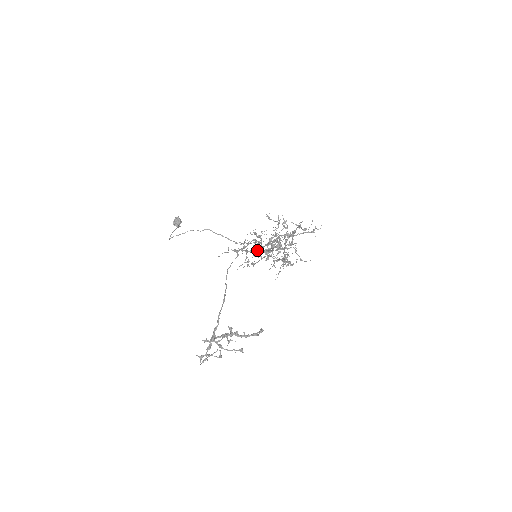
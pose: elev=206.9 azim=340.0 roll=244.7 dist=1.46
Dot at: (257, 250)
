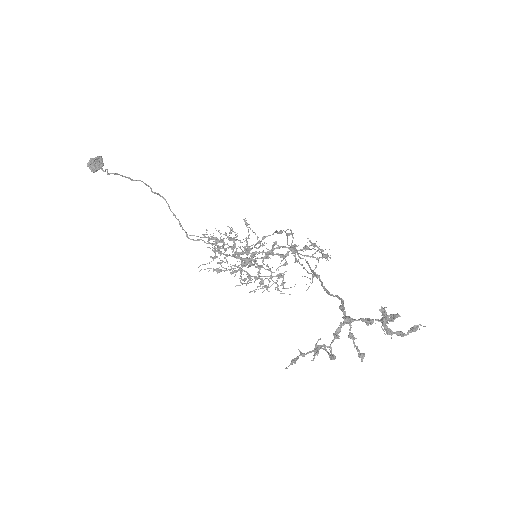
Dot at: (242, 252)
